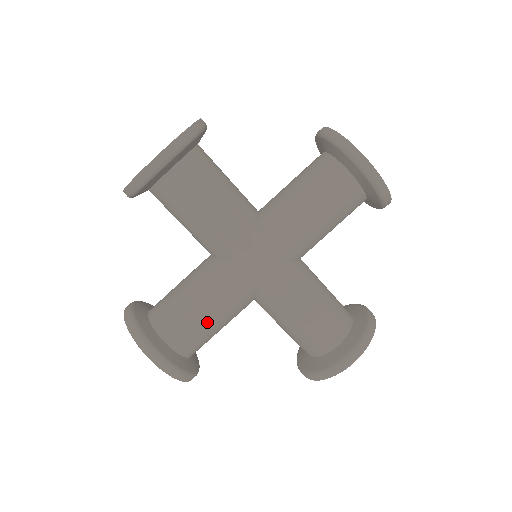
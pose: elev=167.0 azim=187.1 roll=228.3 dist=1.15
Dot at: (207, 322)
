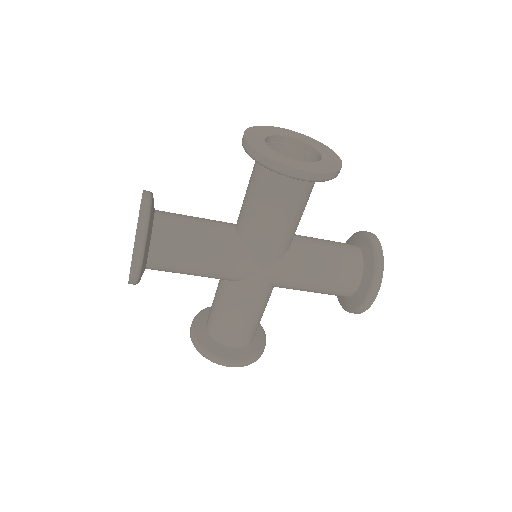
Dot at: (188, 269)
